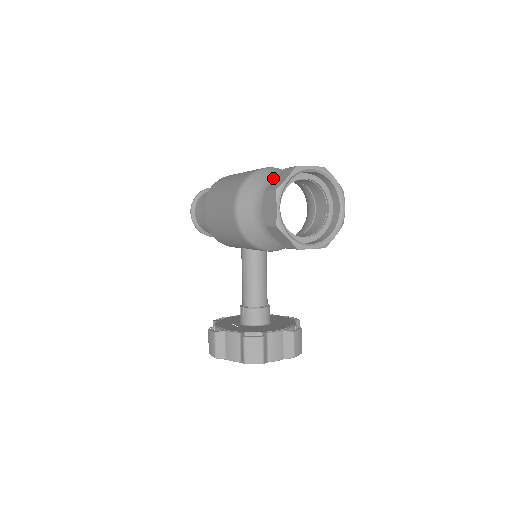
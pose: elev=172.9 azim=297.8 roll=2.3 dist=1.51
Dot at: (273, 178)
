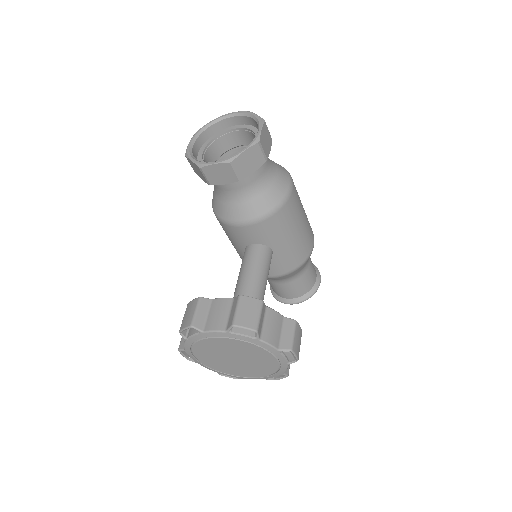
Dot at: occluded
